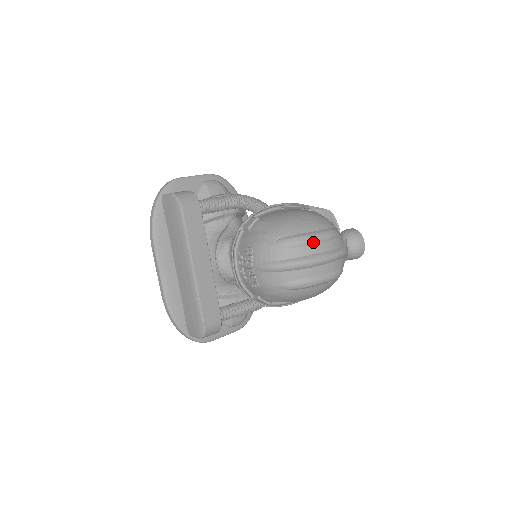
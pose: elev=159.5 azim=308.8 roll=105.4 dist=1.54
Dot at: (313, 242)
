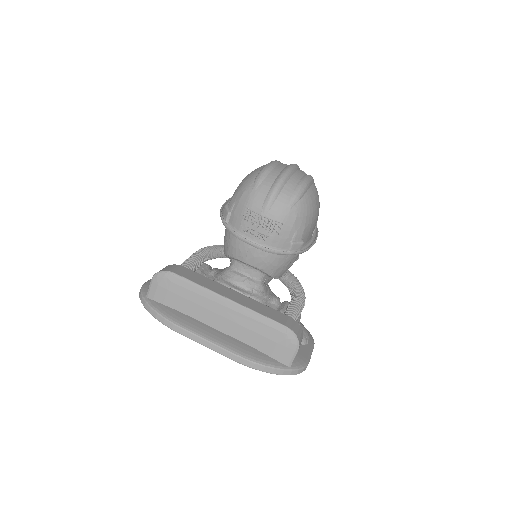
Dot at: (274, 165)
